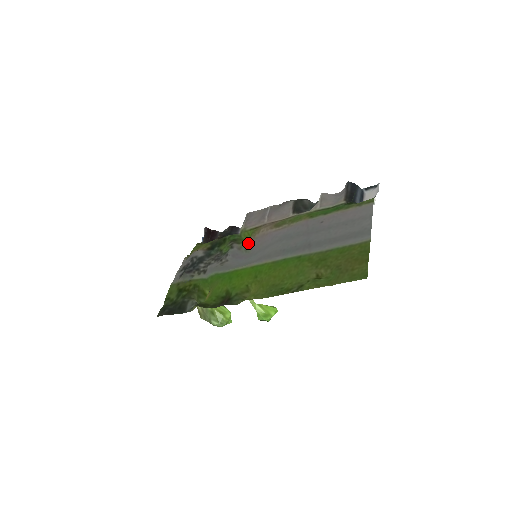
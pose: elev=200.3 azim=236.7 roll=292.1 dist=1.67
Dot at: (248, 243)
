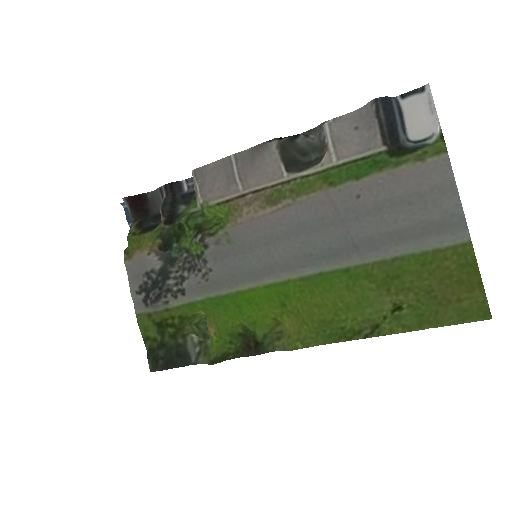
Dot at: (227, 230)
